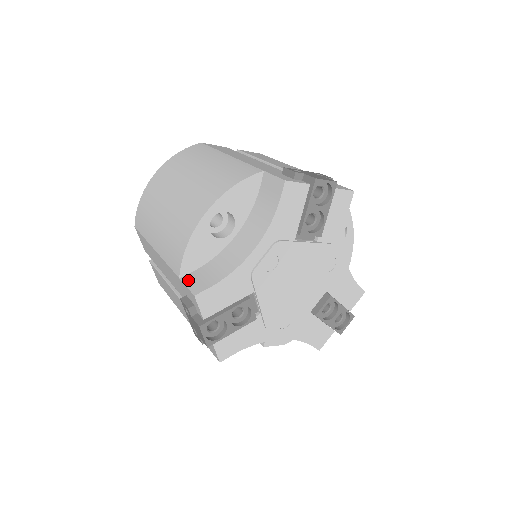
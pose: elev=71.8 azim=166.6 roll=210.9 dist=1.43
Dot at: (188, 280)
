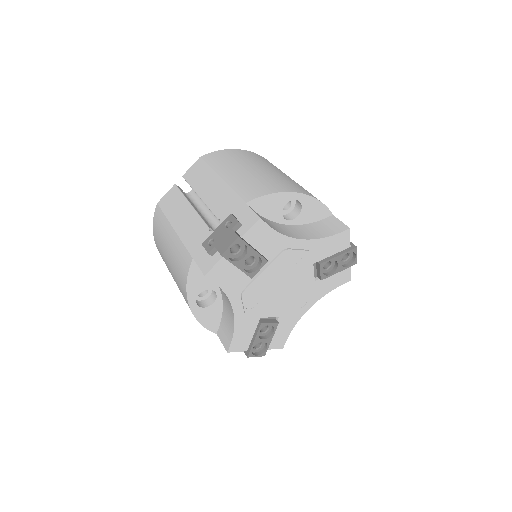
Dot at: (220, 336)
